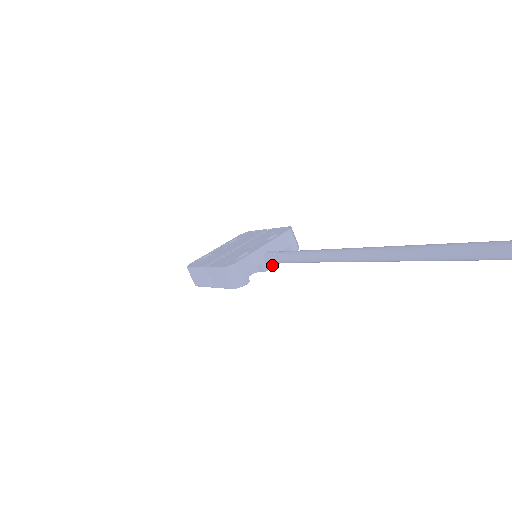
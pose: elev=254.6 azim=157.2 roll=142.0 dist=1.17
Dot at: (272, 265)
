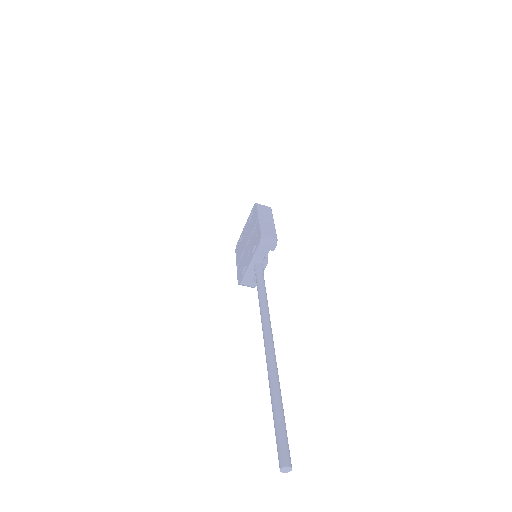
Dot at: (264, 268)
